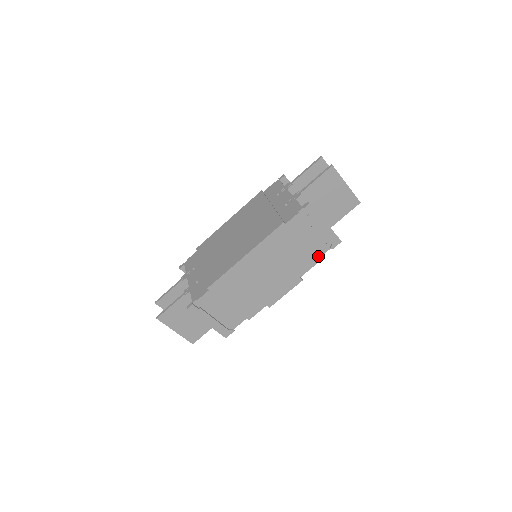
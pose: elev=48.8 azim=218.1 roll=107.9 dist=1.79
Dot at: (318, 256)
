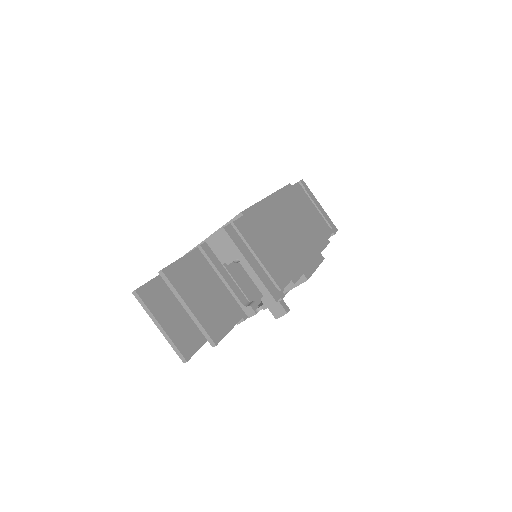
Dot at: (327, 235)
